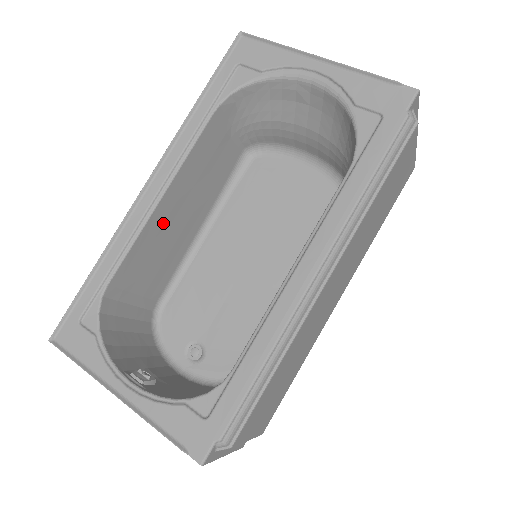
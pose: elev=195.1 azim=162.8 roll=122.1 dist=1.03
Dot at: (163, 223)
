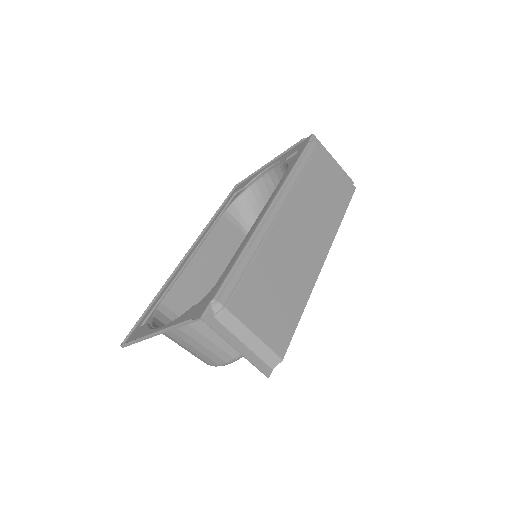
Dot at: (200, 273)
